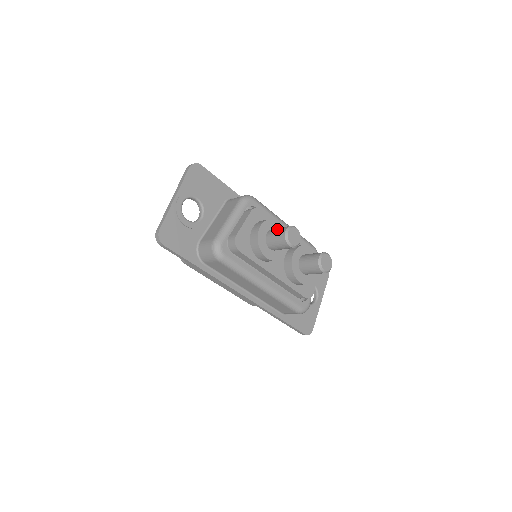
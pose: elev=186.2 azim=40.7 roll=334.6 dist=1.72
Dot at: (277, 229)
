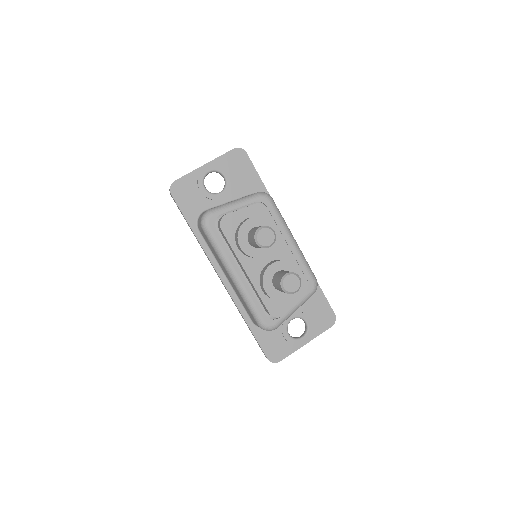
Dot at: occluded
